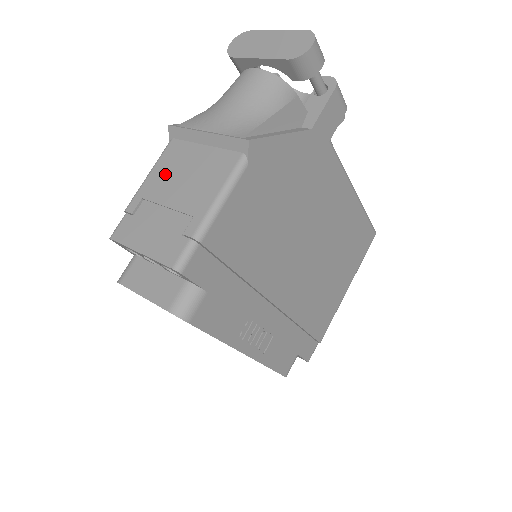
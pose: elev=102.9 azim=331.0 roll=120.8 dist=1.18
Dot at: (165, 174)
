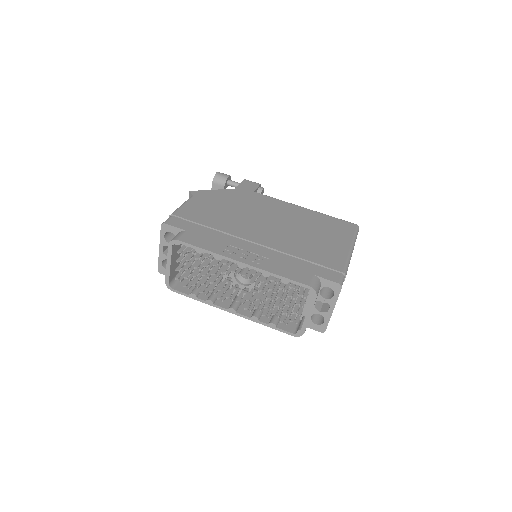
Dot at: occluded
